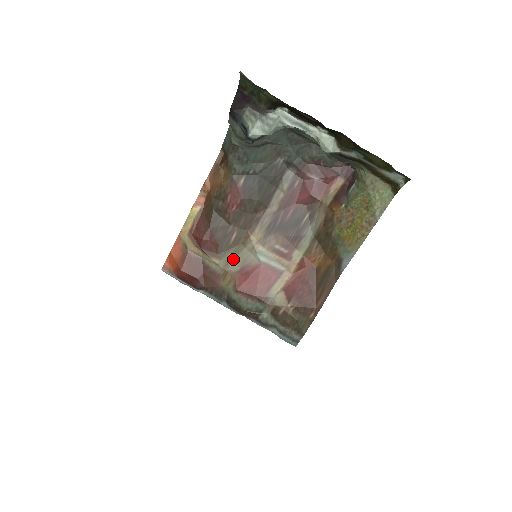
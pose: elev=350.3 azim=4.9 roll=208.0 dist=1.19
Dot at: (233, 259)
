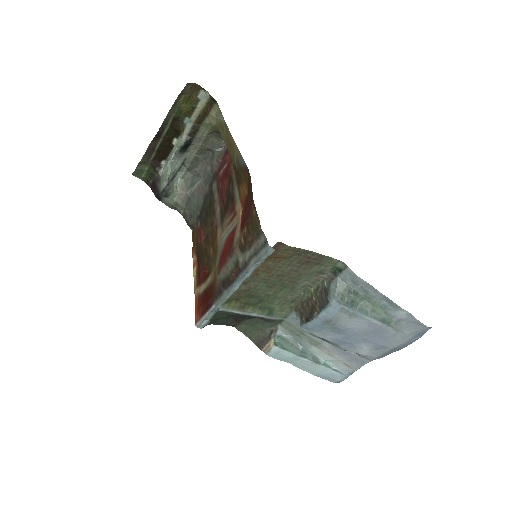
Dot at: (216, 262)
